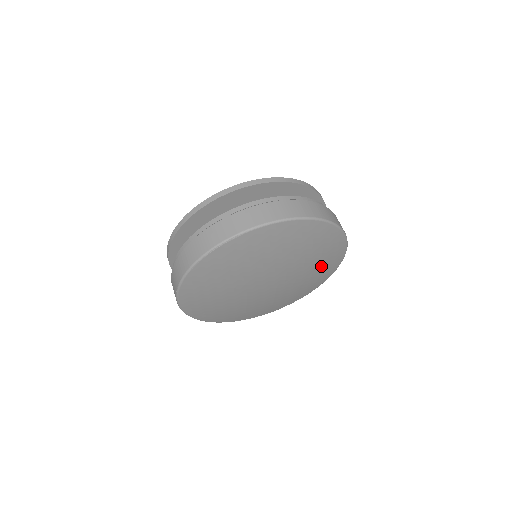
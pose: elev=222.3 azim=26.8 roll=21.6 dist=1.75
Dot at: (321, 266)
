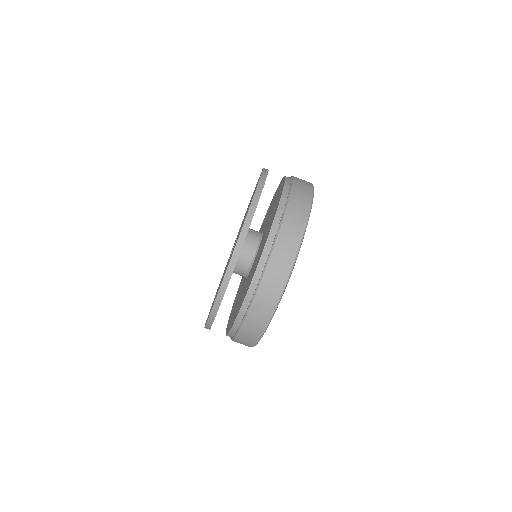
Dot at: occluded
